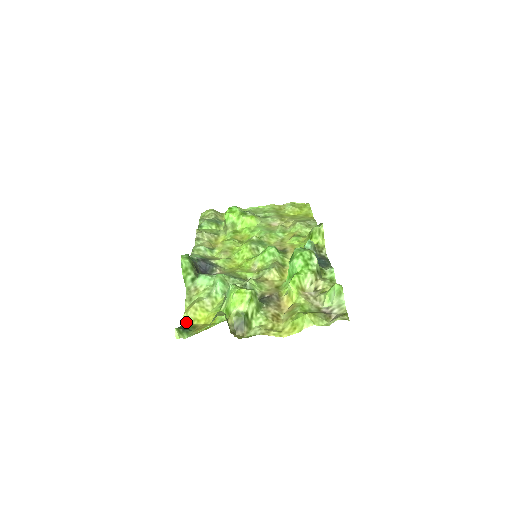
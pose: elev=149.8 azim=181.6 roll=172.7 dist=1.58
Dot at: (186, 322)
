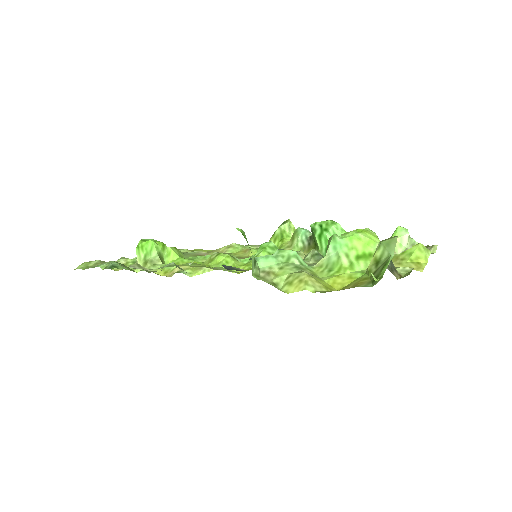
Dot at: (323, 291)
